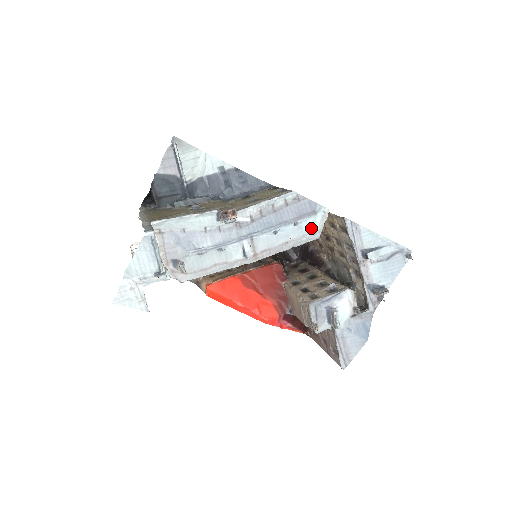
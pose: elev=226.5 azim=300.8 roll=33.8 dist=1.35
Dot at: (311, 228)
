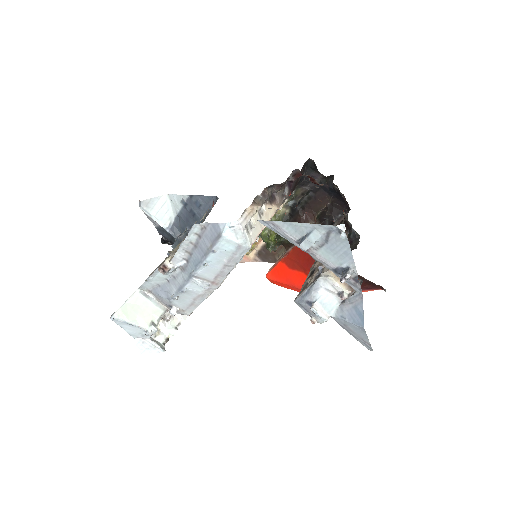
Dot at: (232, 246)
